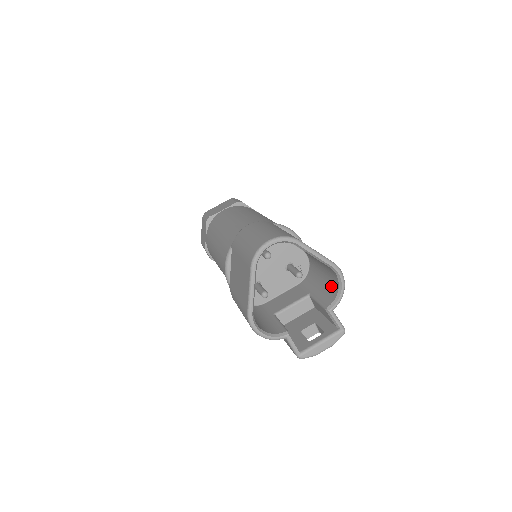
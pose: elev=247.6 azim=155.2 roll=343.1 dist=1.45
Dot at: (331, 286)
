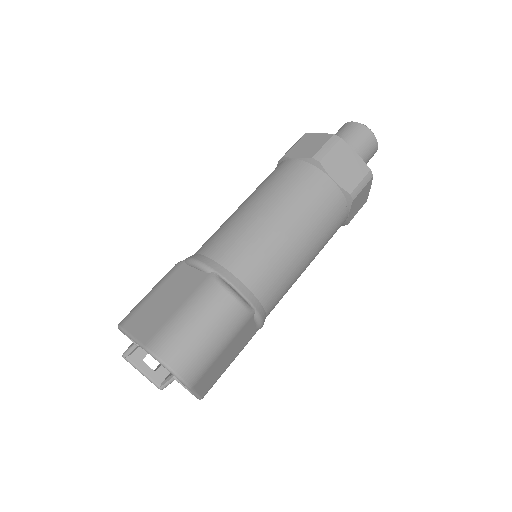
Dot at: occluded
